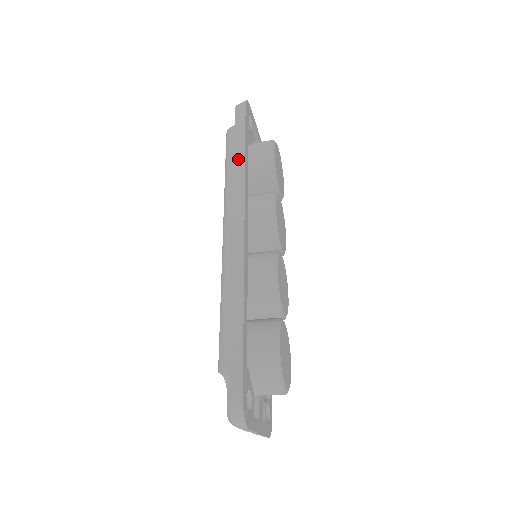
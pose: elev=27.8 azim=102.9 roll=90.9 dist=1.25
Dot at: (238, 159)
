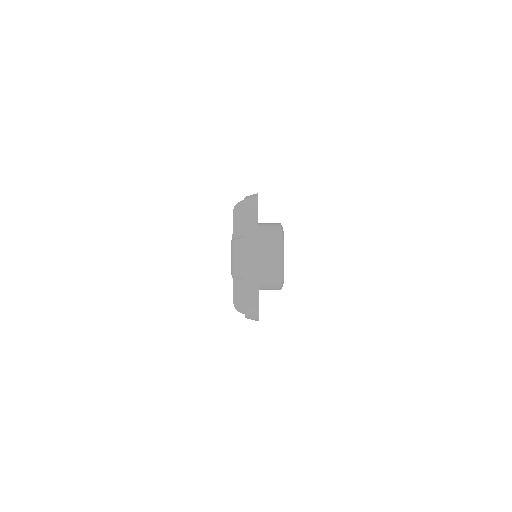
Dot at: occluded
